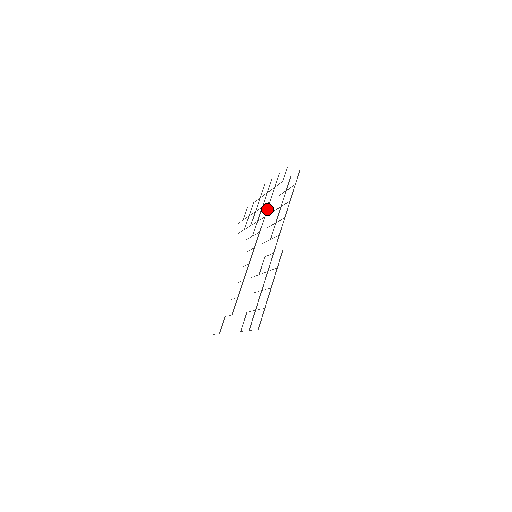
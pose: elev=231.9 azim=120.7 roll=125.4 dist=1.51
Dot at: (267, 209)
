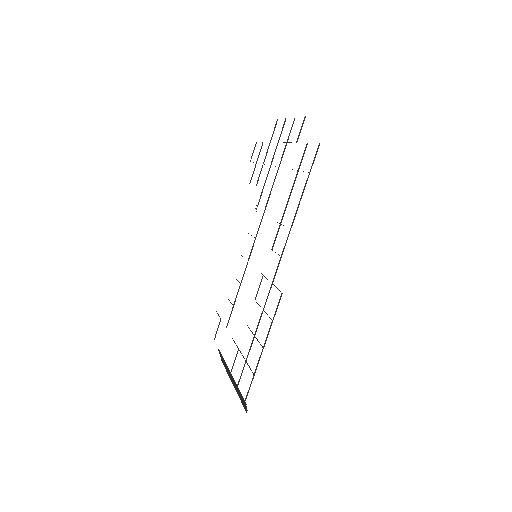
Dot at: occluded
